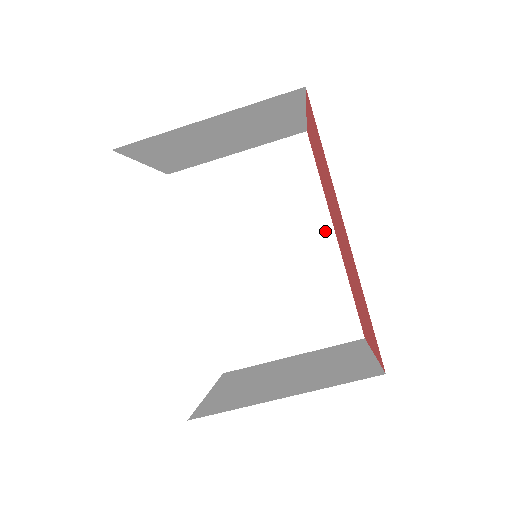
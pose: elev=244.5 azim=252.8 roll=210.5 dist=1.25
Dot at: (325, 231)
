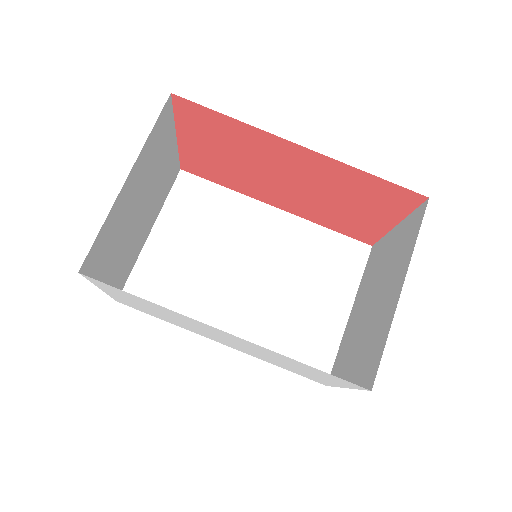
Dot at: (267, 213)
